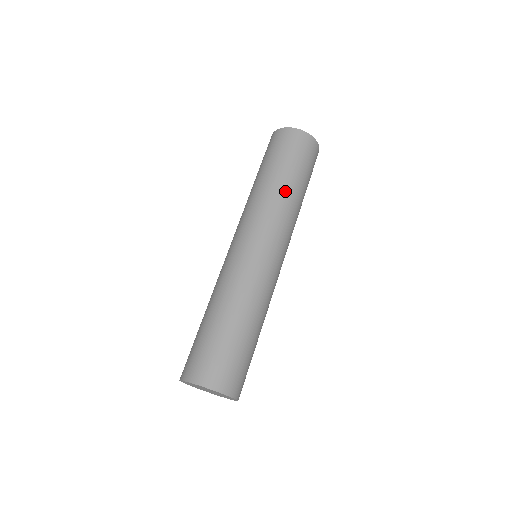
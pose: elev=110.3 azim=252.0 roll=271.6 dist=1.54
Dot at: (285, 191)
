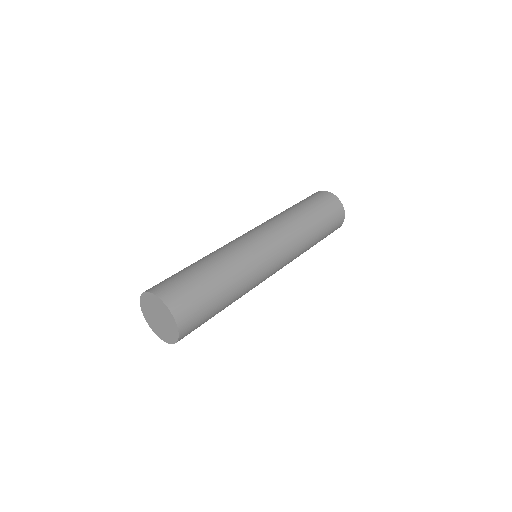
Dot at: (303, 220)
